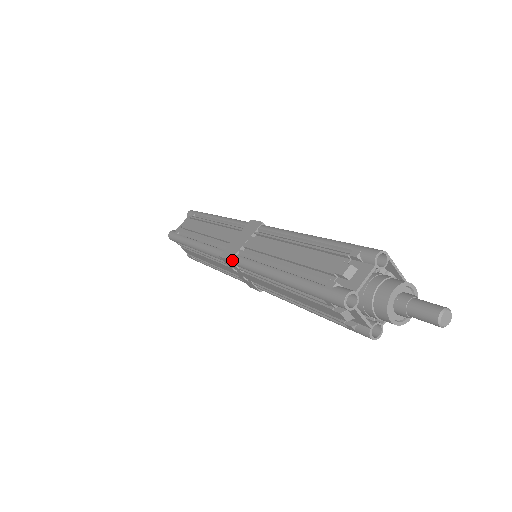
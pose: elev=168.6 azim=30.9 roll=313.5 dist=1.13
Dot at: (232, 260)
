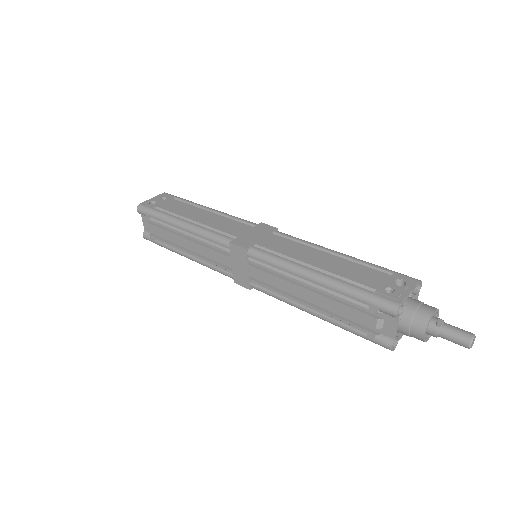
Dot at: (251, 288)
